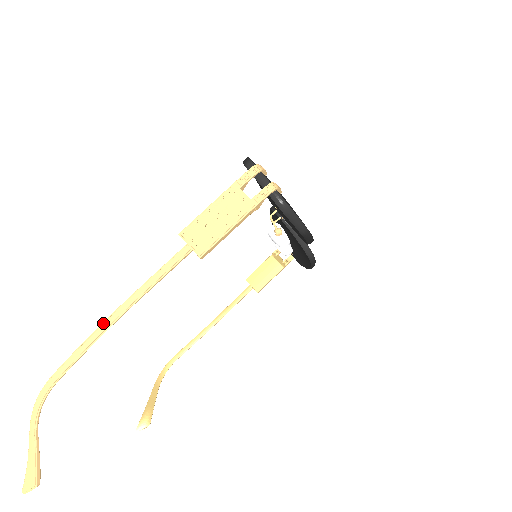
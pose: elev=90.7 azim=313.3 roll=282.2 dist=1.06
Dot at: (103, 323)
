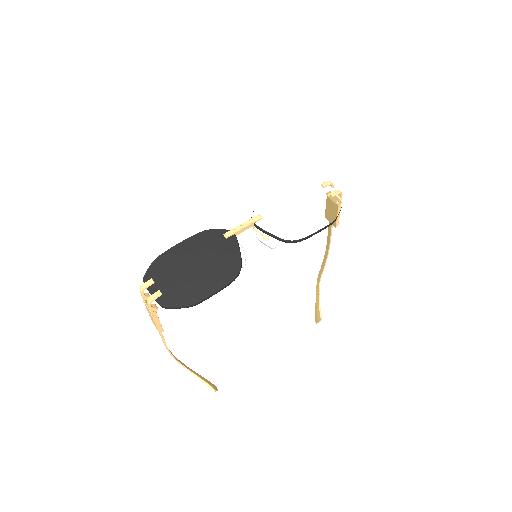
Dot at: occluded
